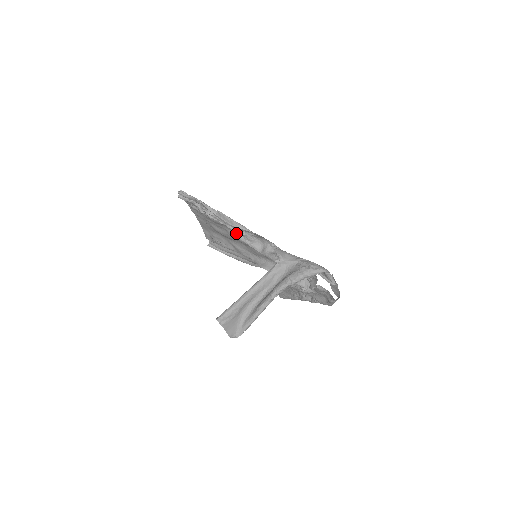
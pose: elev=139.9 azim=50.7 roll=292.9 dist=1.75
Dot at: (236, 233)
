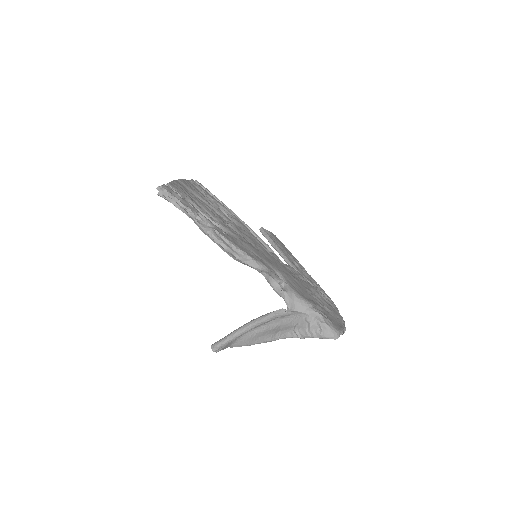
Dot at: occluded
